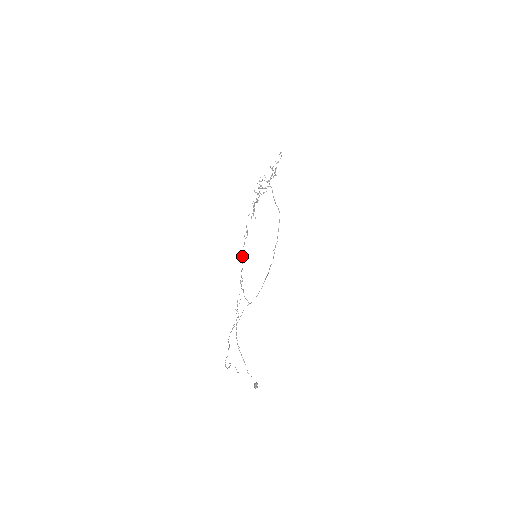
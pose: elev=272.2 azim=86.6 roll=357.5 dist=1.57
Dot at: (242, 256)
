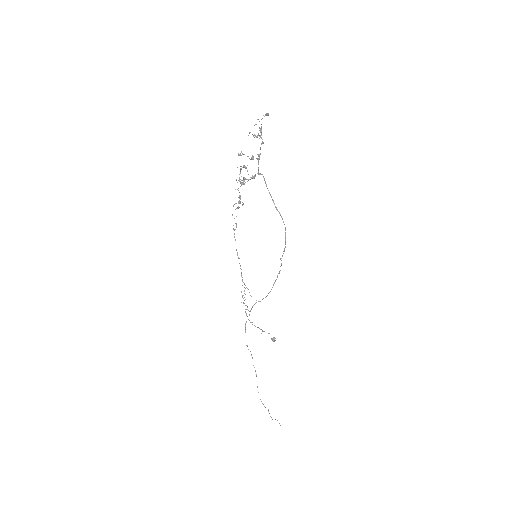
Dot at: (236, 250)
